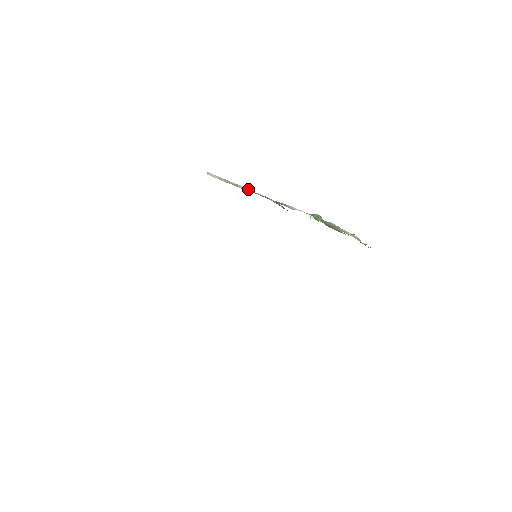
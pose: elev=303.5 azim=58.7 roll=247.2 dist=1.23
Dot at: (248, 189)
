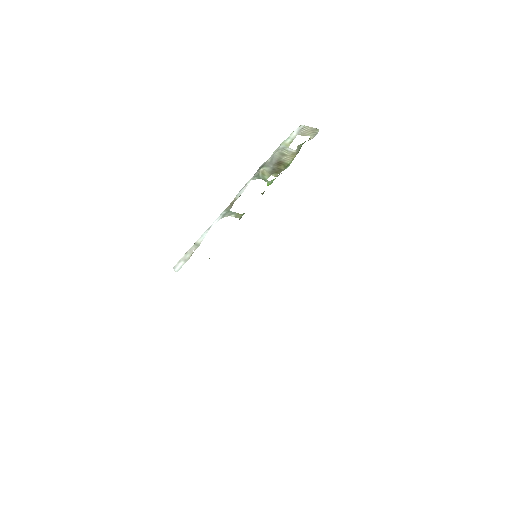
Dot at: (204, 234)
